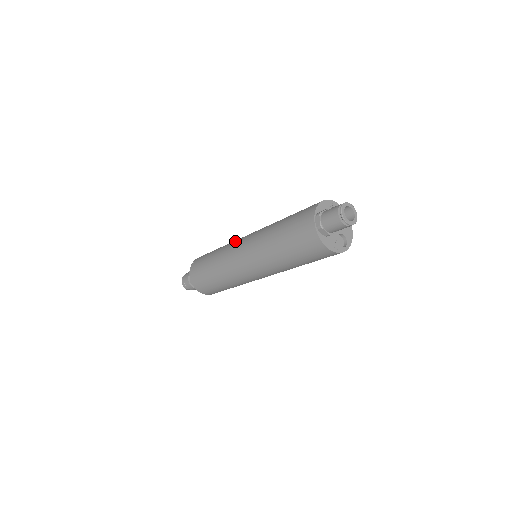
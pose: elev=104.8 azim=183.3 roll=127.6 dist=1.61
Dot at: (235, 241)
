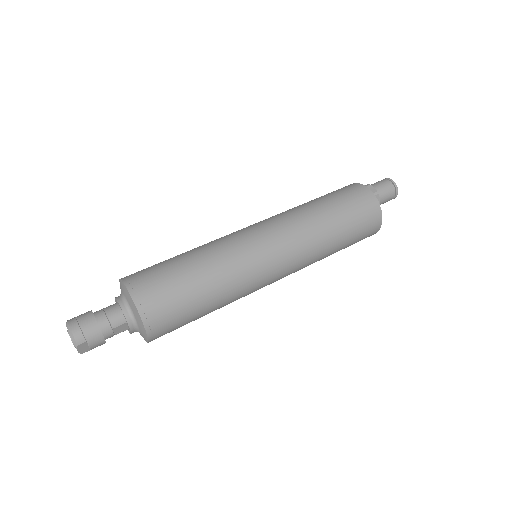
Dot at: (229, 234)
